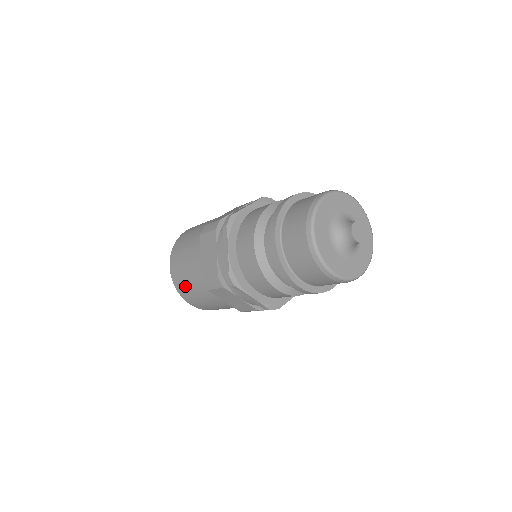
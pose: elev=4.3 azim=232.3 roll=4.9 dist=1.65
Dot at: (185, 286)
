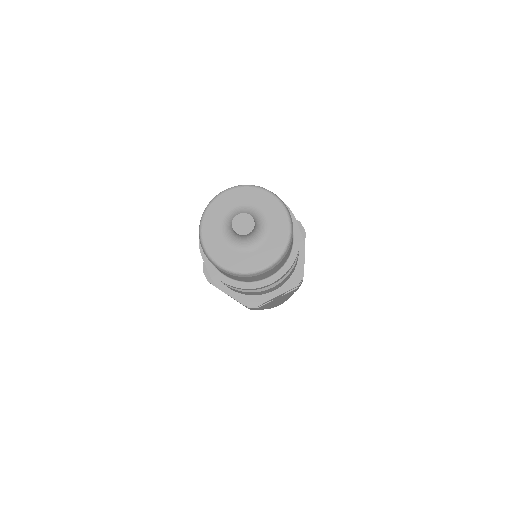
Dot at: occluded
